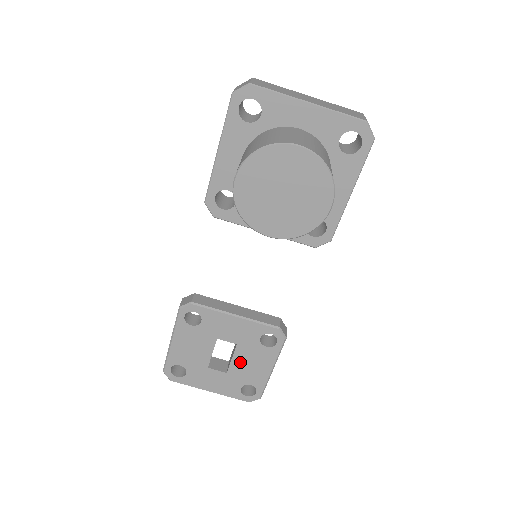
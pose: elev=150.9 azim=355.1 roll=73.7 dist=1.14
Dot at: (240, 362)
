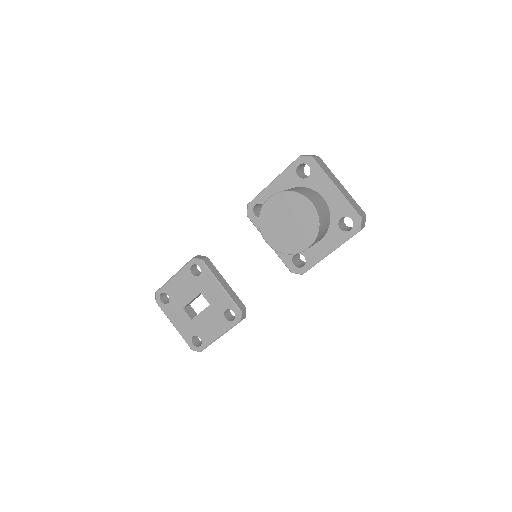
Dot at: (204, 318)
